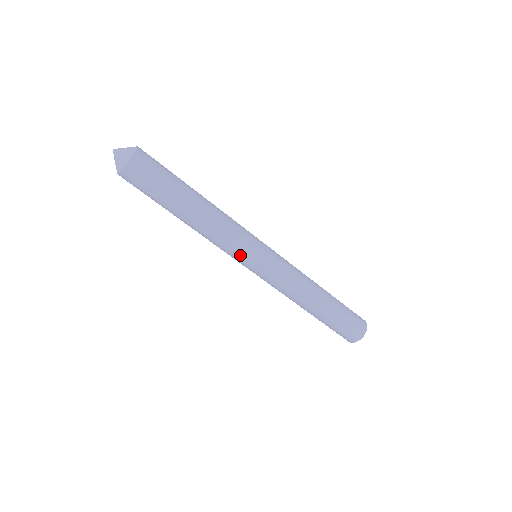
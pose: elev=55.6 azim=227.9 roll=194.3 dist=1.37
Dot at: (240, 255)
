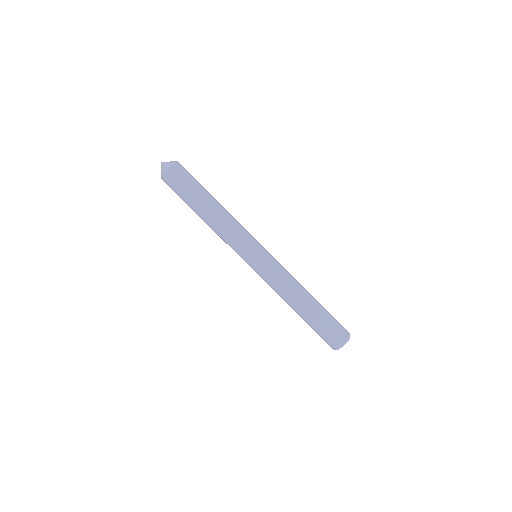
Dot at: (238, 253)
